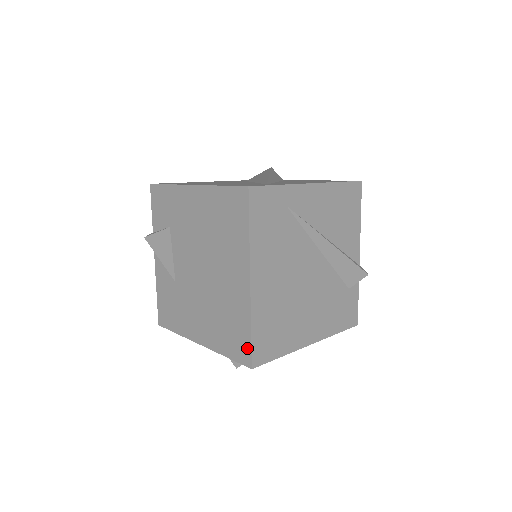
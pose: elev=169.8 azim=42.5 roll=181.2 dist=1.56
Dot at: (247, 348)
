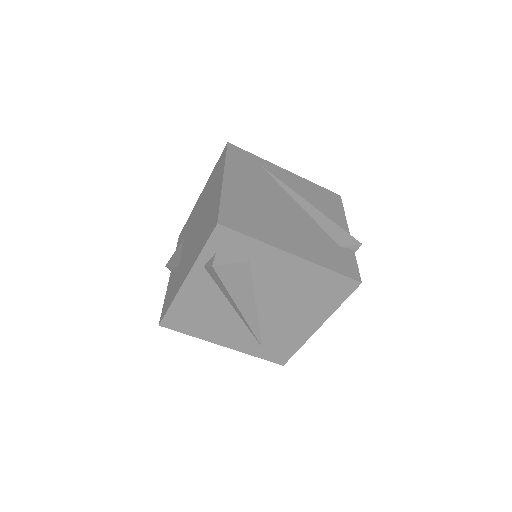
Dot at: (216, 216)
